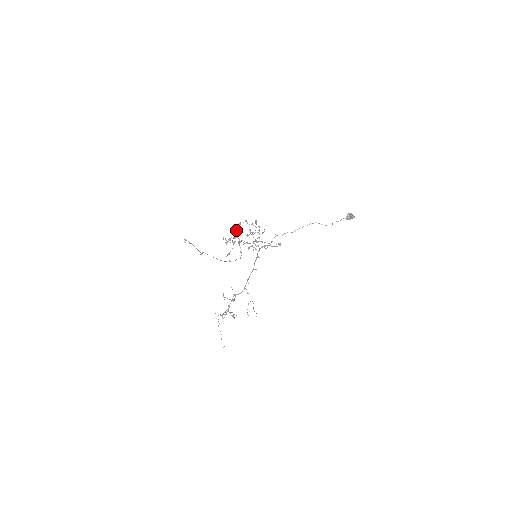
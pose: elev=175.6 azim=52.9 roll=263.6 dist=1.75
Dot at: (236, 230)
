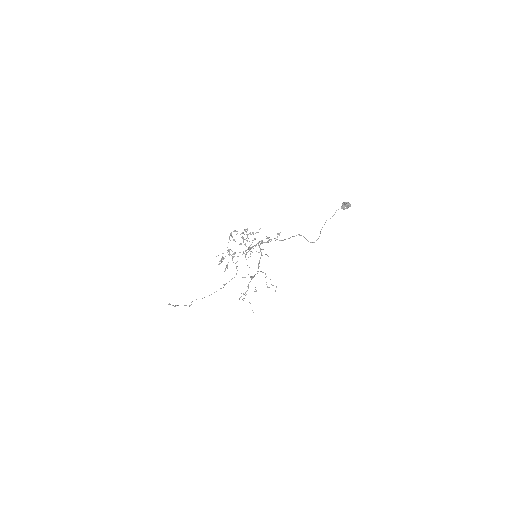
Dot at: occluded
